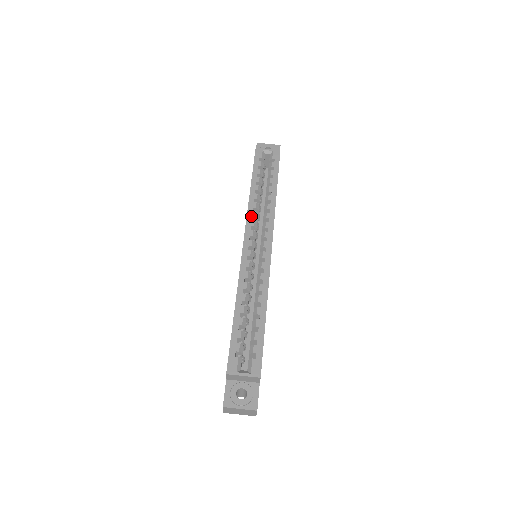
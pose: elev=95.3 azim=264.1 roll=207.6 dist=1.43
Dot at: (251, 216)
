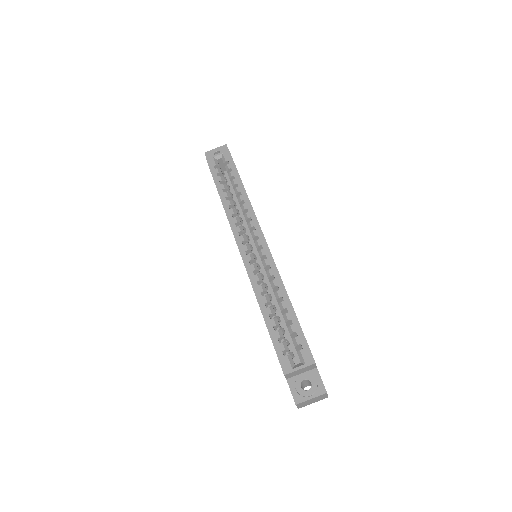
Dot at: (234, 223)
